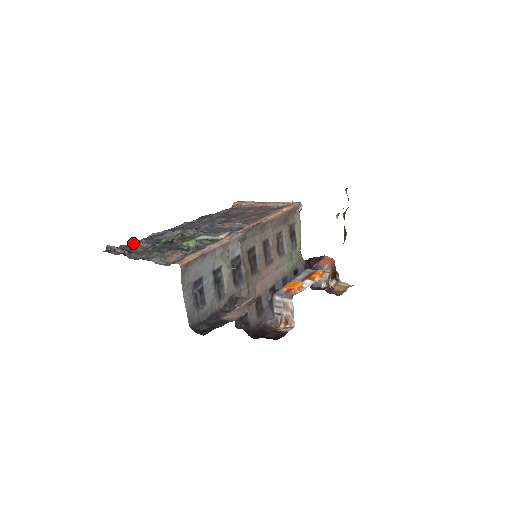
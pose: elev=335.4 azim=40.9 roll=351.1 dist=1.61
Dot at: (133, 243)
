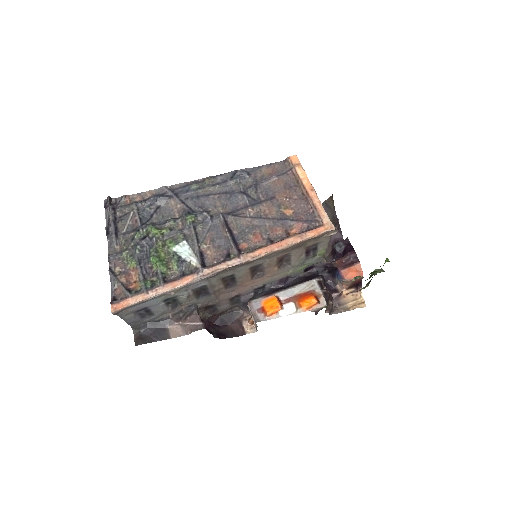
Dot at: (131, 204)
